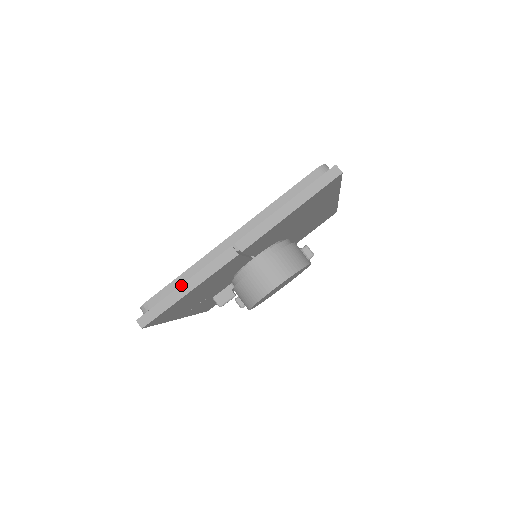
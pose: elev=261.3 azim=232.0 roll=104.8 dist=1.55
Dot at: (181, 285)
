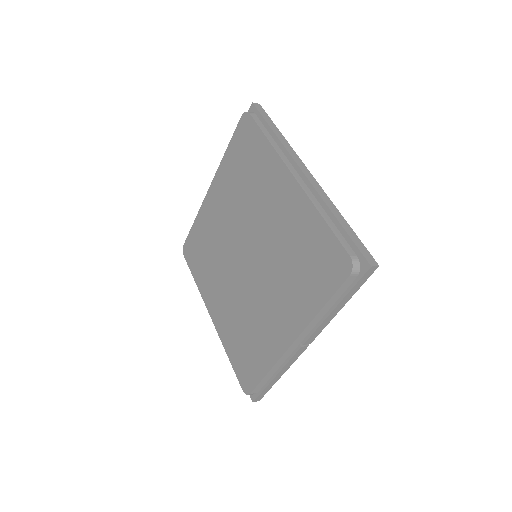
Dot at: (274, 378)
